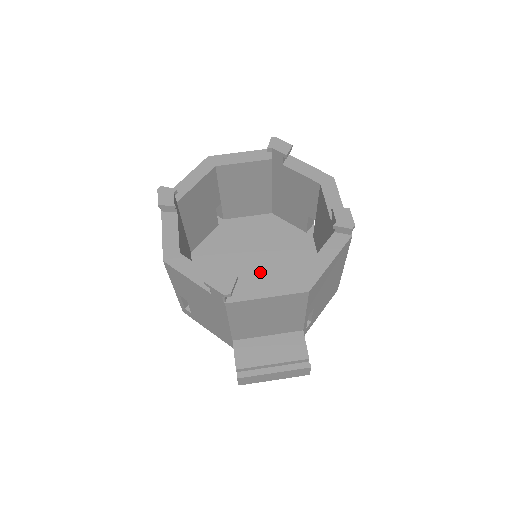
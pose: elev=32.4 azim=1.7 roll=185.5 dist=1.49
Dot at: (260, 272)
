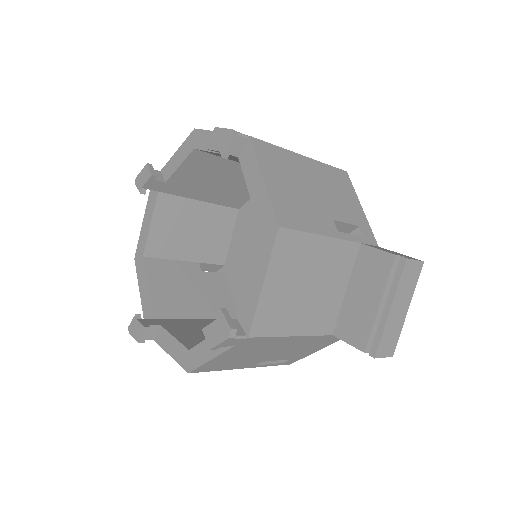
Dot at: occluded
